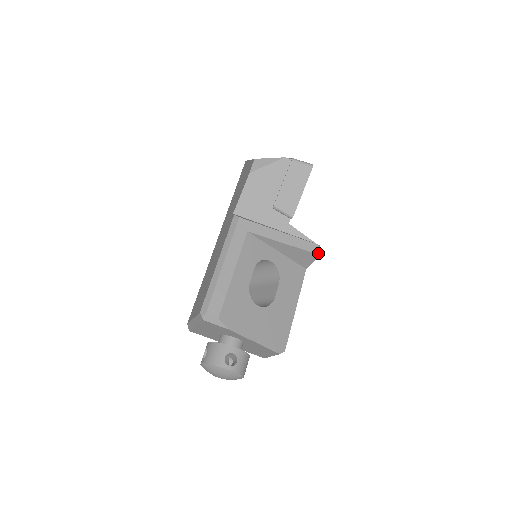
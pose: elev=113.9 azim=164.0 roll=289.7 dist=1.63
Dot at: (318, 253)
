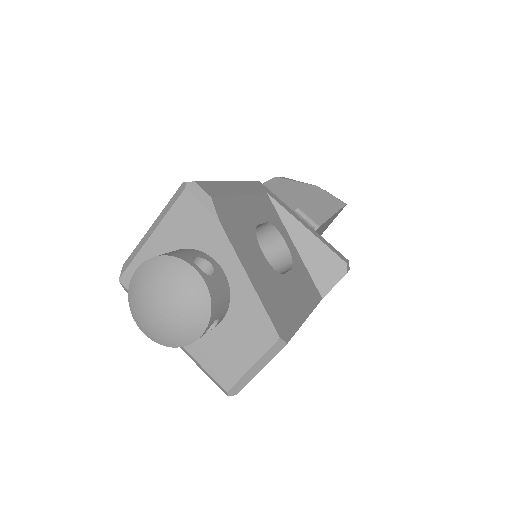
Dot at: (347, 271)
